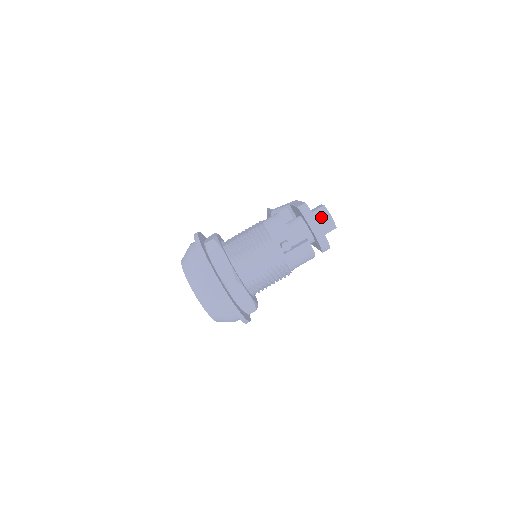
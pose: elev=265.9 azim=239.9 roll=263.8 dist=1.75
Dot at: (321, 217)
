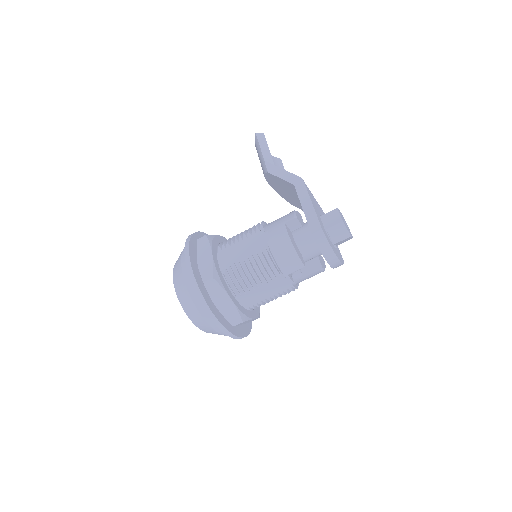
Dot at: (338, 235)
